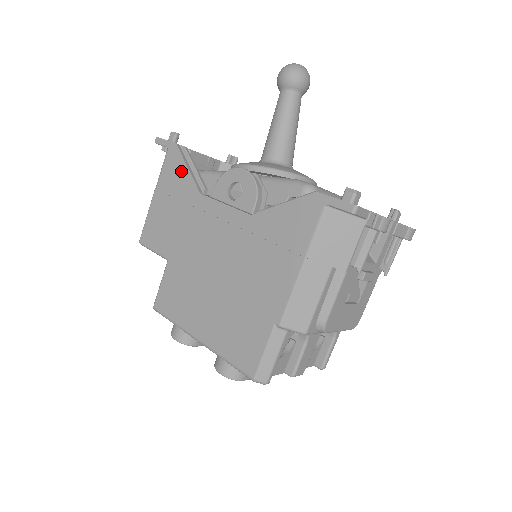
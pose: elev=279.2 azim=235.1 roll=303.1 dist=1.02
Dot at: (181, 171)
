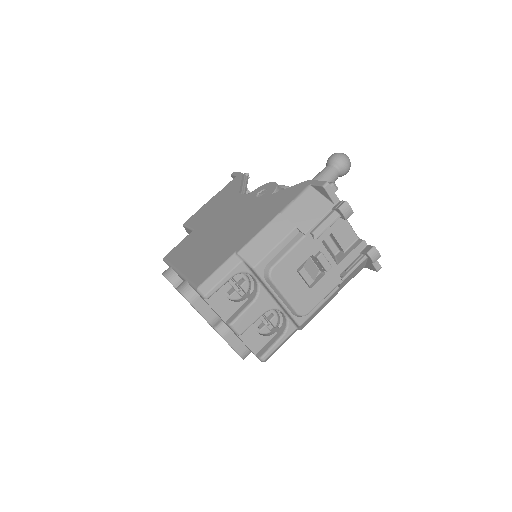
Dot at: (236, 185)
